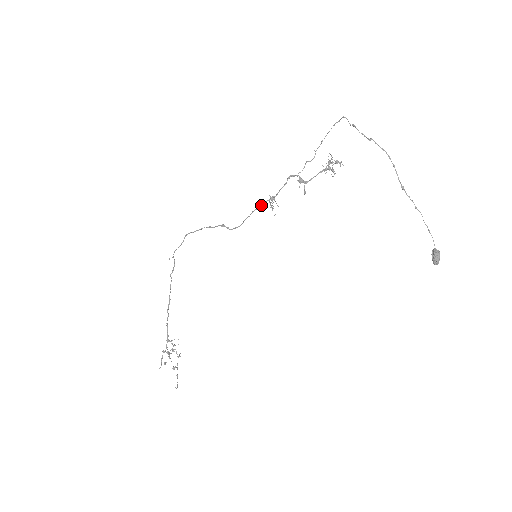
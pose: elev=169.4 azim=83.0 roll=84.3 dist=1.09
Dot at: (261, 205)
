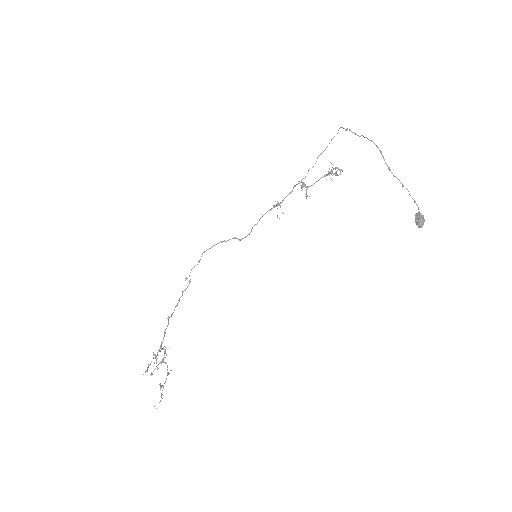
Dot at: occluded
